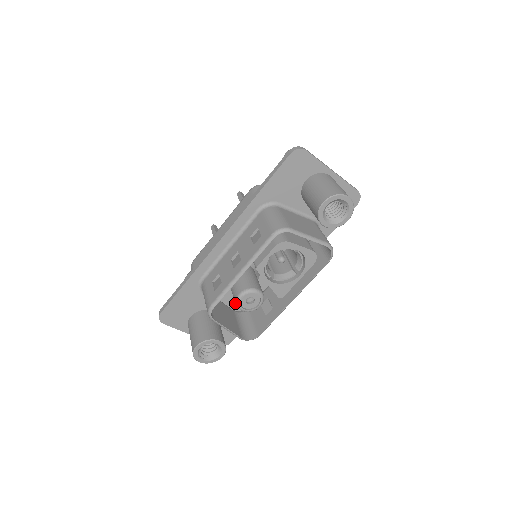
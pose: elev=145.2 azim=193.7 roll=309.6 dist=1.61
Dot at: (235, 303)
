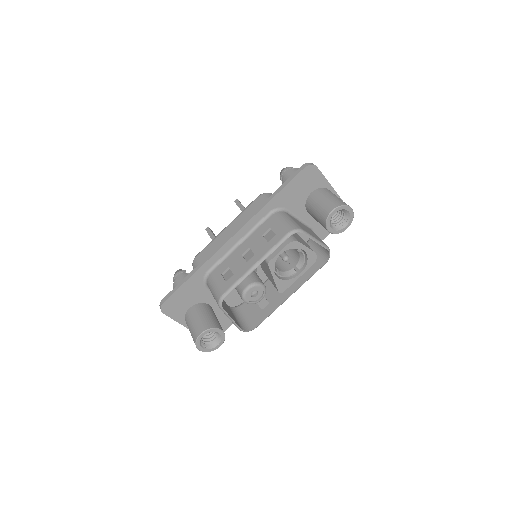
Dot at: (241, 295)
